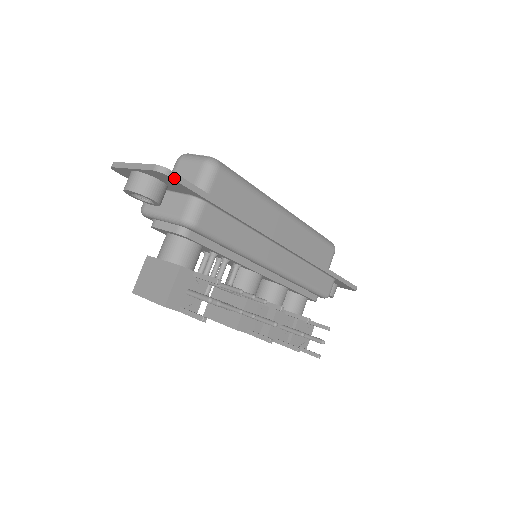
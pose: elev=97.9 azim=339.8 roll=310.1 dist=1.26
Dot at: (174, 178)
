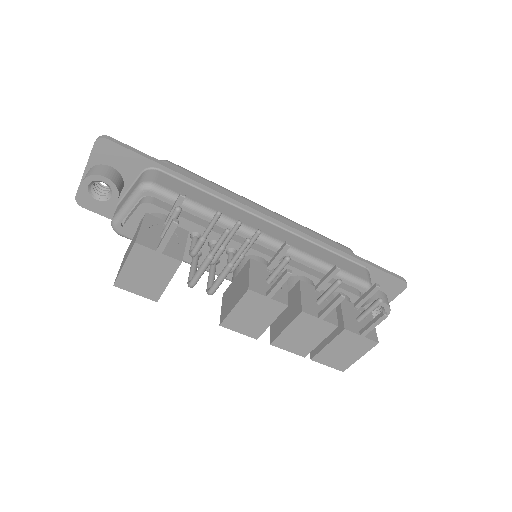
Dot at: (114, 142)
